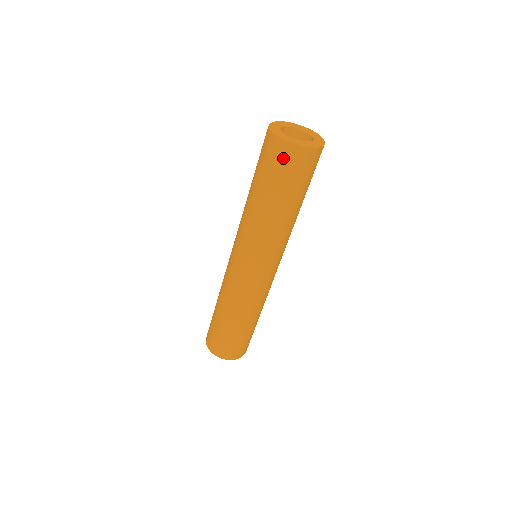
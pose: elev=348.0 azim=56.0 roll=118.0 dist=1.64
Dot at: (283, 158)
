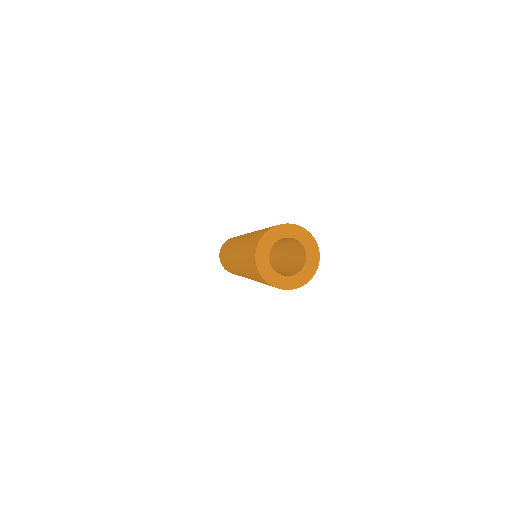
Dot at: (260, 279)
